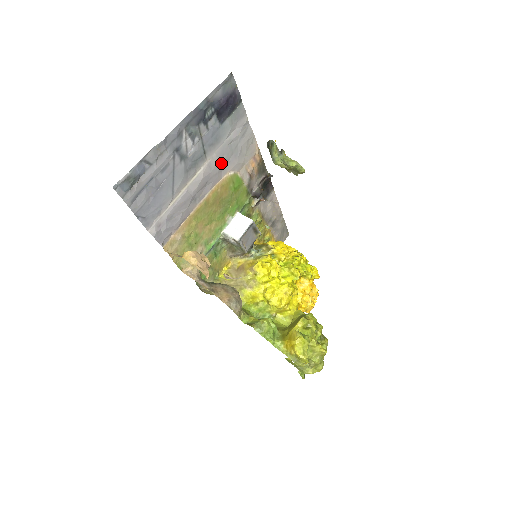
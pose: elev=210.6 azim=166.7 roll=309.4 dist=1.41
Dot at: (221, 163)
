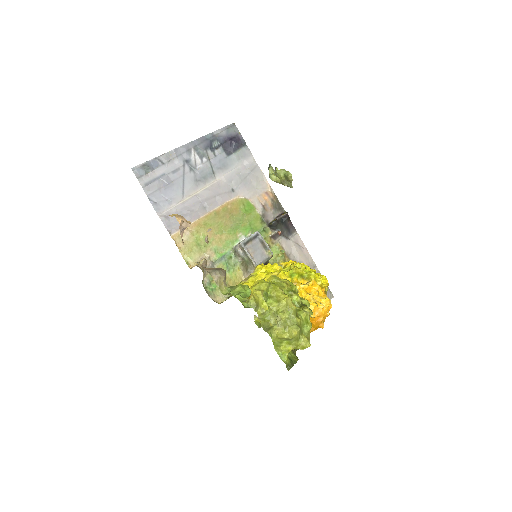
Dot at: (231, 186)
